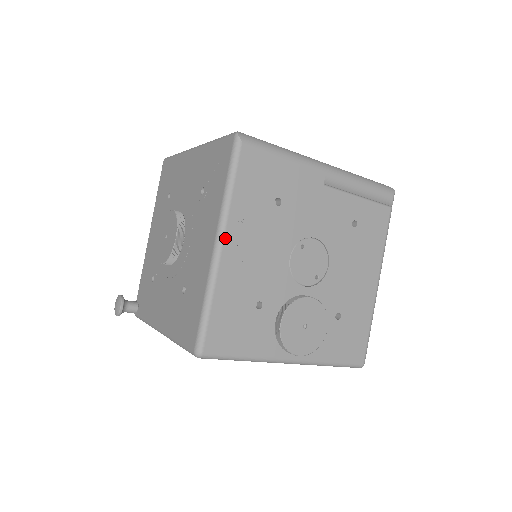
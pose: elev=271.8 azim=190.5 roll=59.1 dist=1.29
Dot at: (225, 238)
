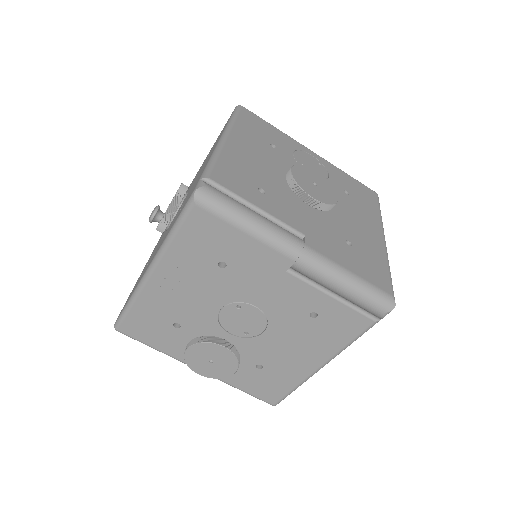
Dot at: (155, 270)
